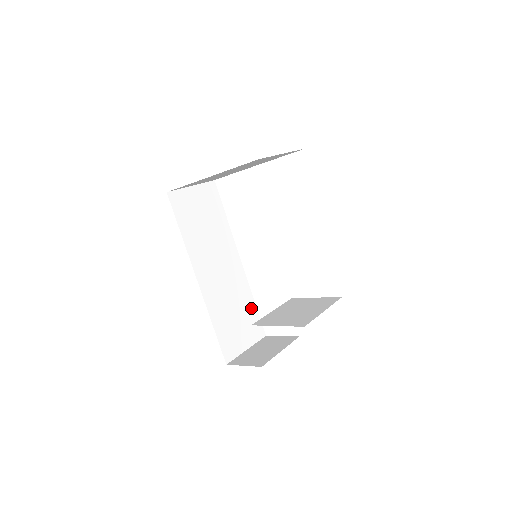
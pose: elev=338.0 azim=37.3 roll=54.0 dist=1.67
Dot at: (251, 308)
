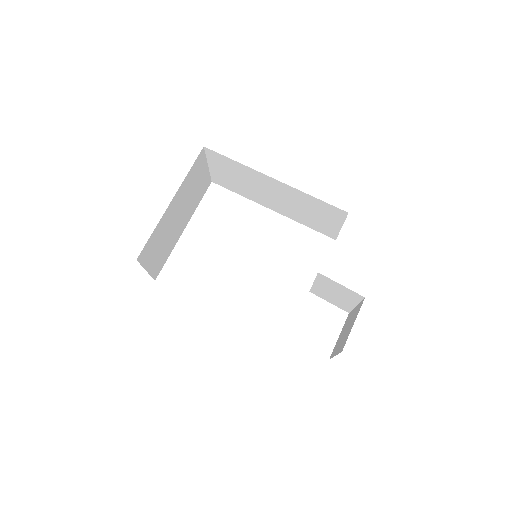
Dot at: occluded
